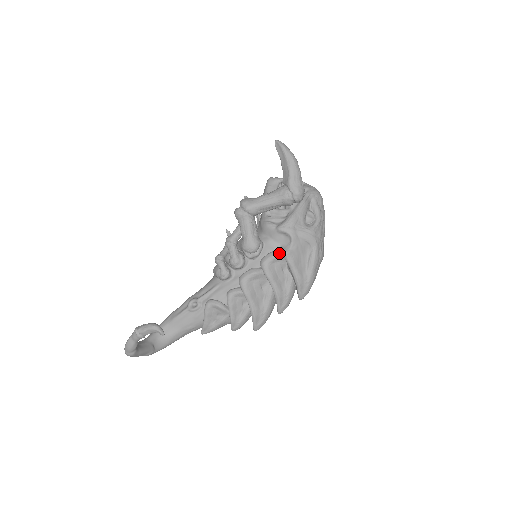
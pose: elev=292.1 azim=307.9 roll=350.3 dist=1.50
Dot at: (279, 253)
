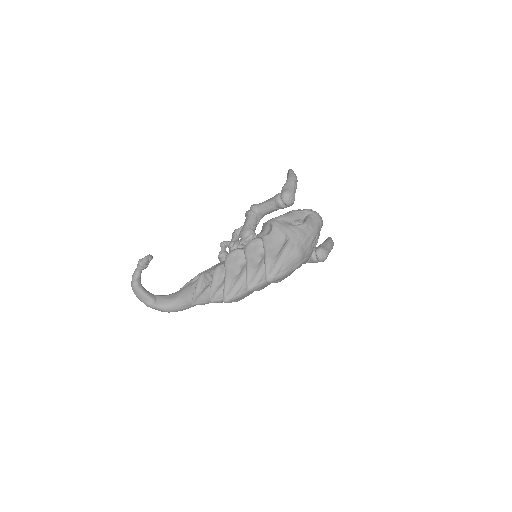
Dot at: (260, 238)
